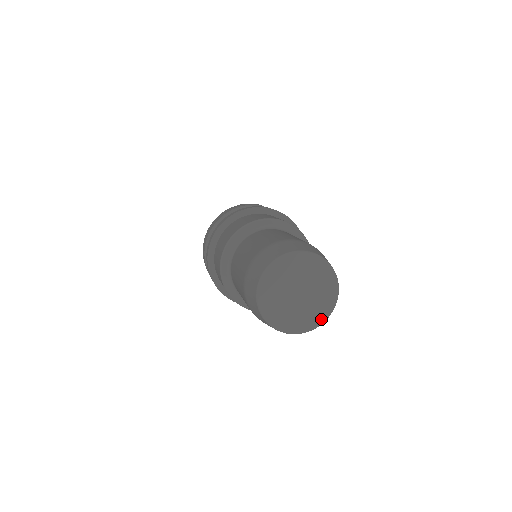
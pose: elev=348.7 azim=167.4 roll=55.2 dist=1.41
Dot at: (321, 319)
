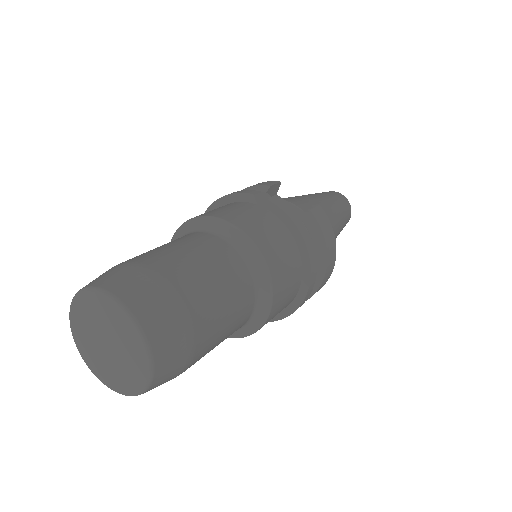
Dot at: (140, 384)
